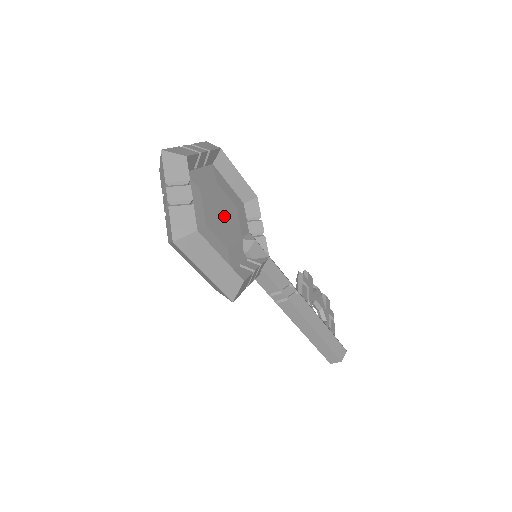
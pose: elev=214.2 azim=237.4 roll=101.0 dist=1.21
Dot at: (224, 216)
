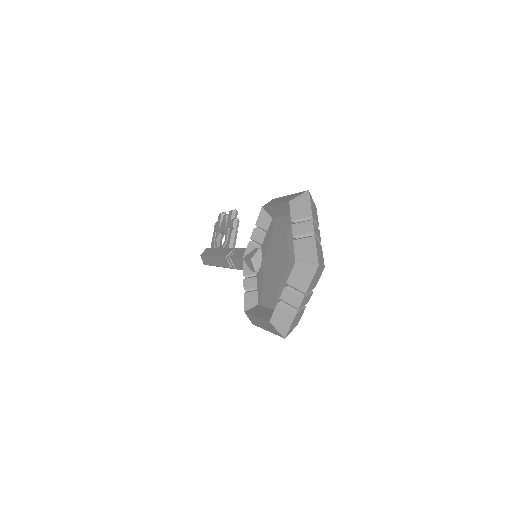
Dot at: occluded
